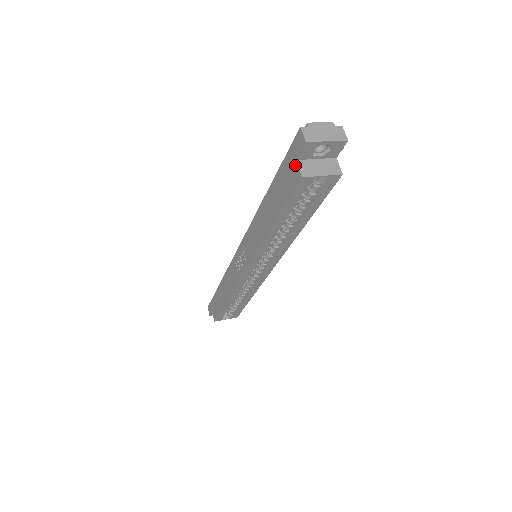
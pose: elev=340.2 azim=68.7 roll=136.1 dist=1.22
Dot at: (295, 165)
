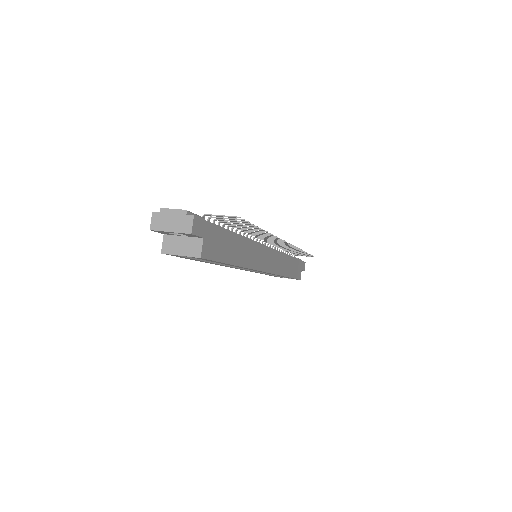
Dot at: (165, 237)
